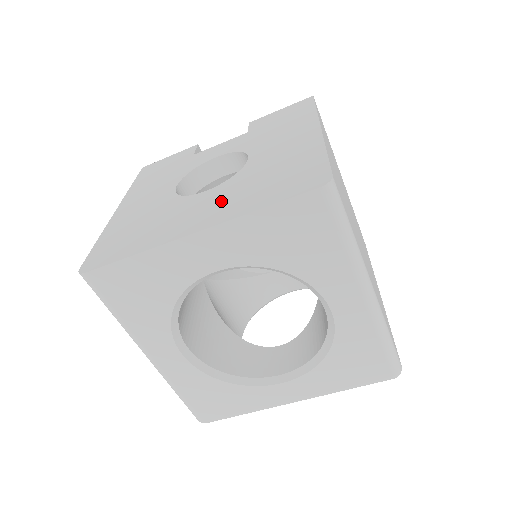
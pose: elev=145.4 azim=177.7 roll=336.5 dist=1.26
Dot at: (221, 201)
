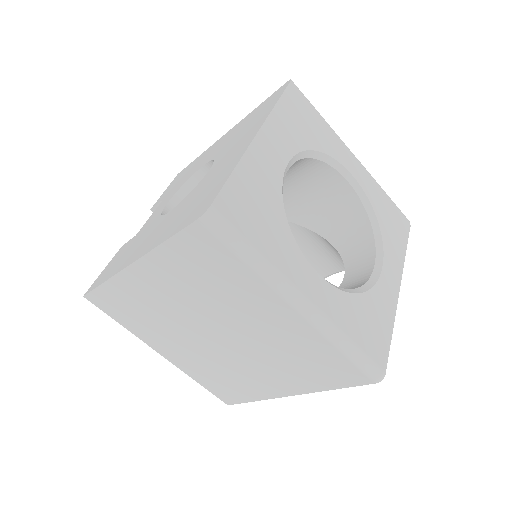
Dot at: (238, 142)
